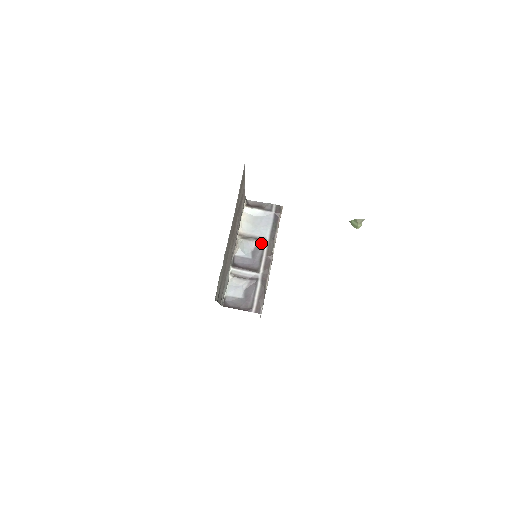
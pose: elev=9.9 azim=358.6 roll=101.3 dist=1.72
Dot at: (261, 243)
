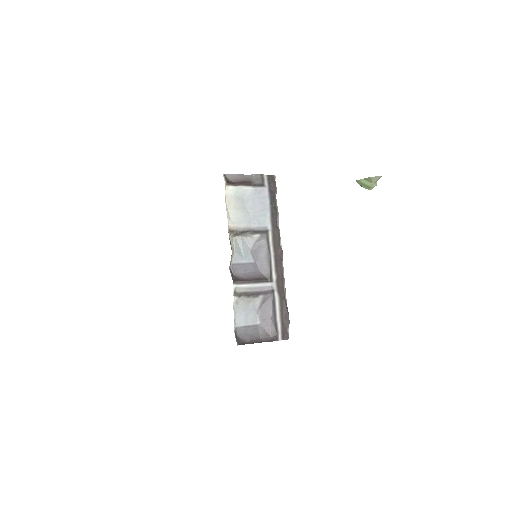
Dot at: (263, 237)
